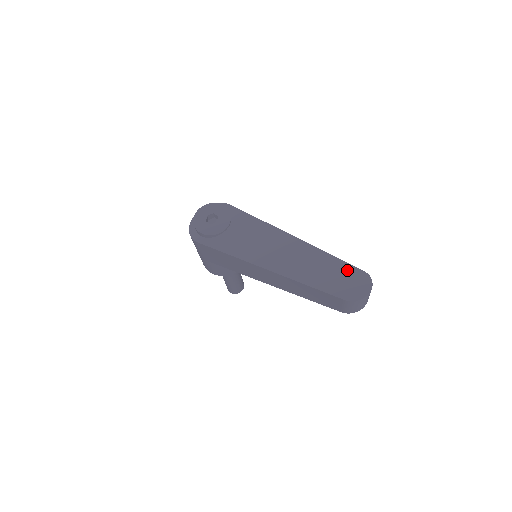
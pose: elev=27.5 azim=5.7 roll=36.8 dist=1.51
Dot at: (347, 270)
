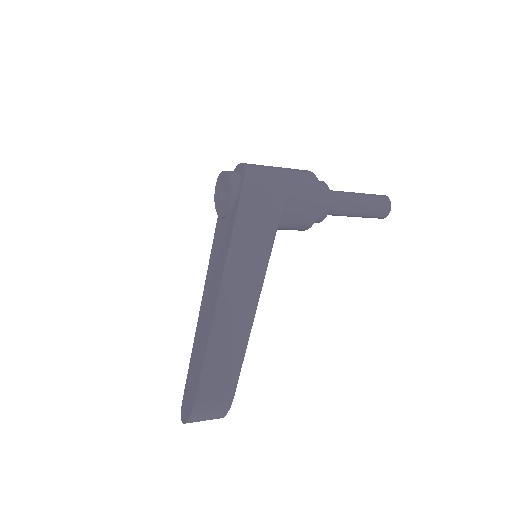
Dot at: (196, 383)
